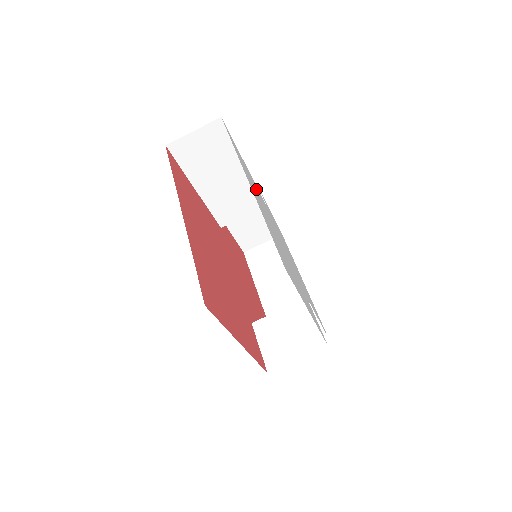
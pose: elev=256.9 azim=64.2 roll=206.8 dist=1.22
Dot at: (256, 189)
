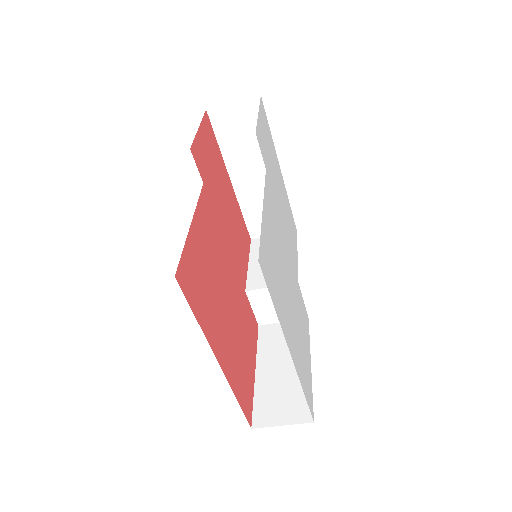
Dot at: (274, 247)
